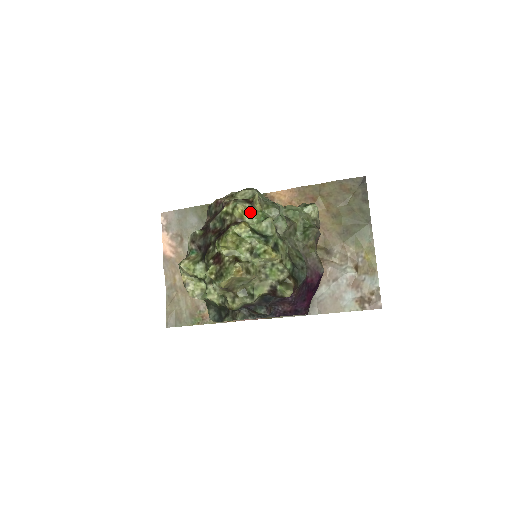
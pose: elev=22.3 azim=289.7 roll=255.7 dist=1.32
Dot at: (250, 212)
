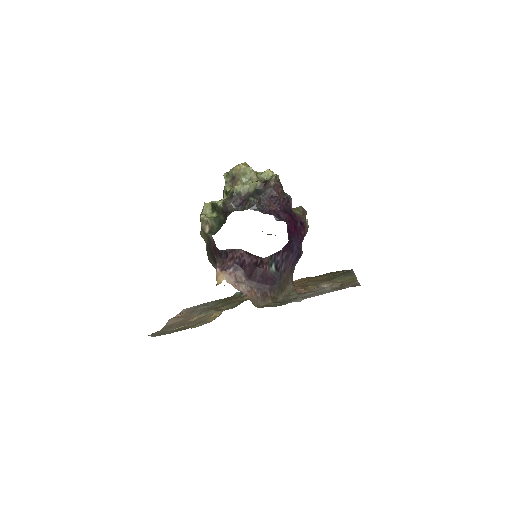
Dot at: occluded
